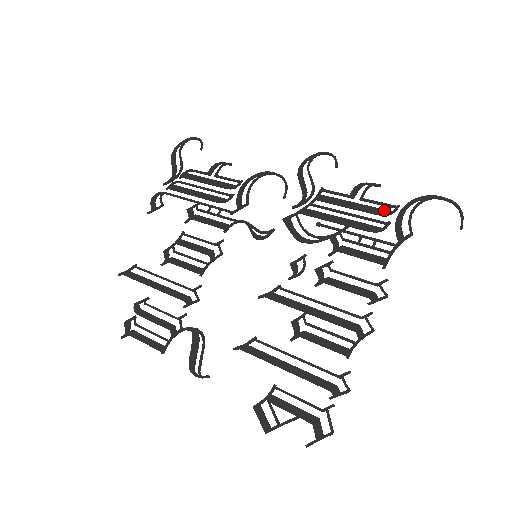
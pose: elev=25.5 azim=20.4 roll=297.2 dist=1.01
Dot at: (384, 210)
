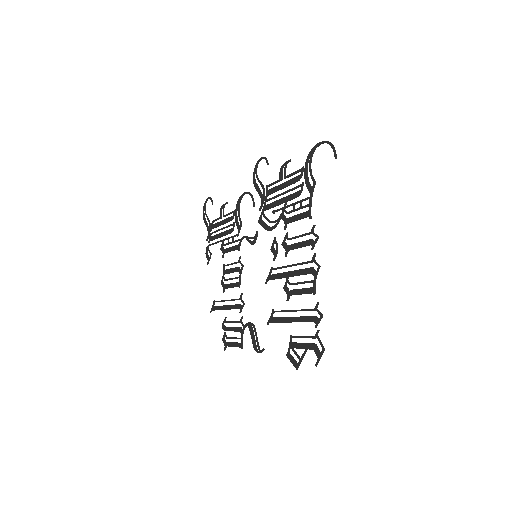
Dot at: (297, 177)
